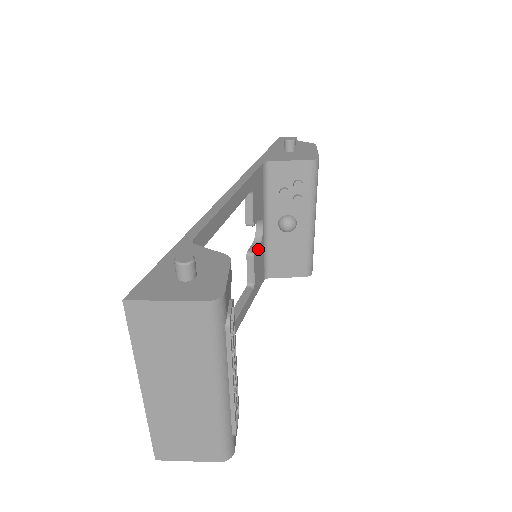
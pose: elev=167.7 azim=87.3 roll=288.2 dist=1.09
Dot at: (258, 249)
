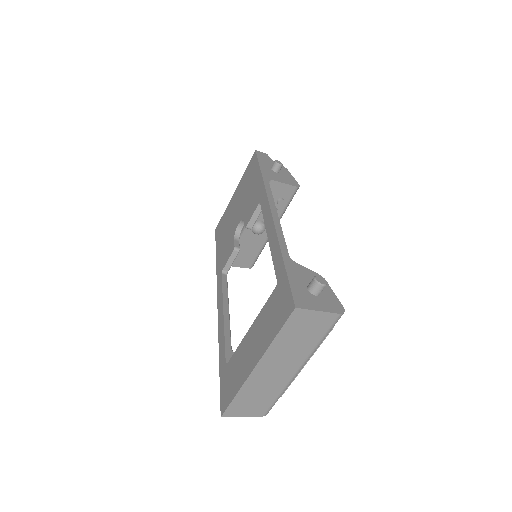
Dot at: occluded
